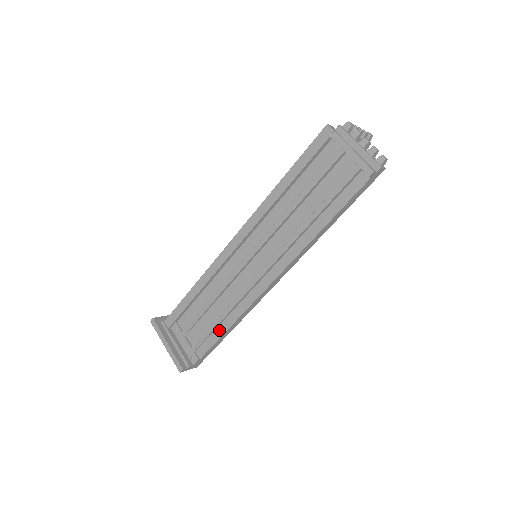
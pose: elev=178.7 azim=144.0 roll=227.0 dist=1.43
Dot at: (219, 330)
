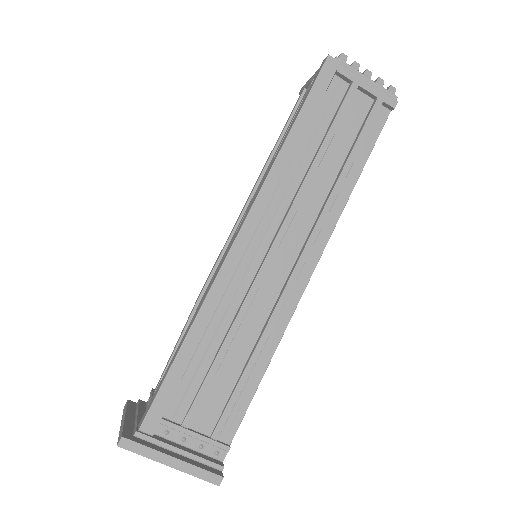
Dot at: (250, 382)
